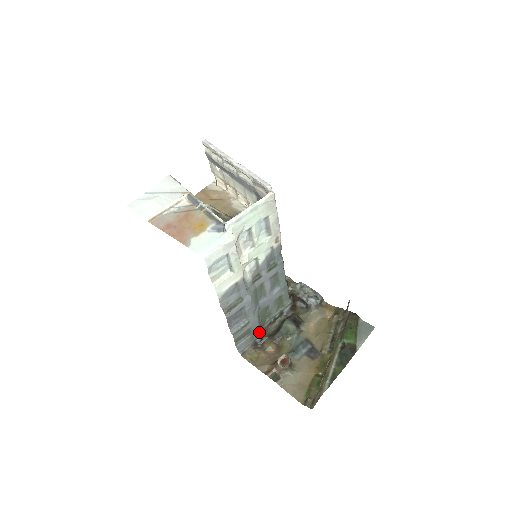
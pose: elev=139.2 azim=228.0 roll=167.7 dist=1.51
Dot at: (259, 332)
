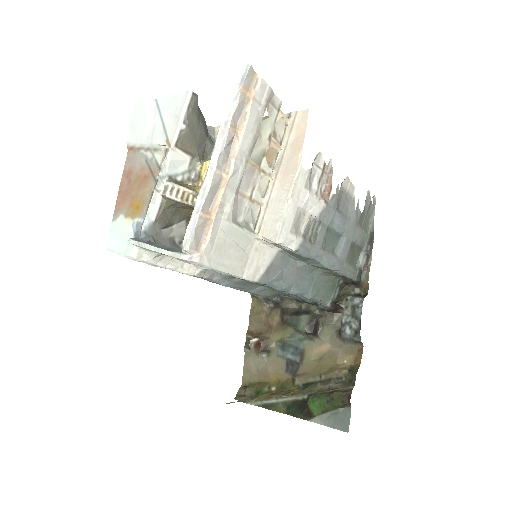
Dot at: (274, 297)
